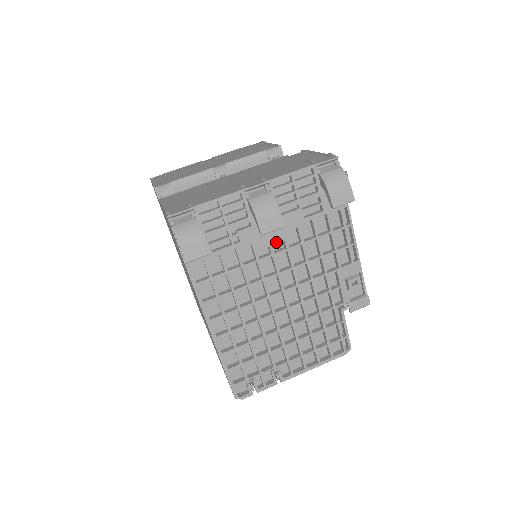
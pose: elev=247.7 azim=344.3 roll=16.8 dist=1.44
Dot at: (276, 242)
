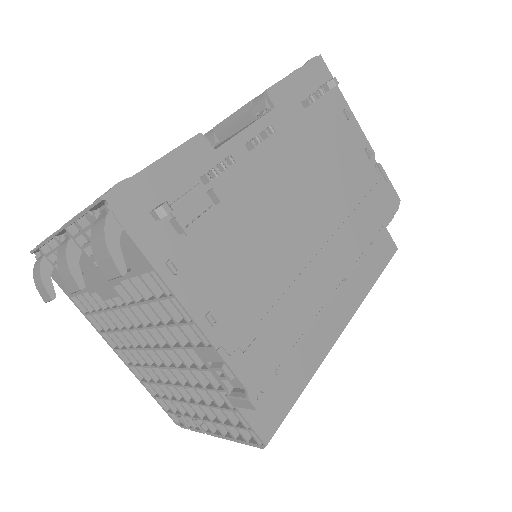
Dot at: (113, 295)
